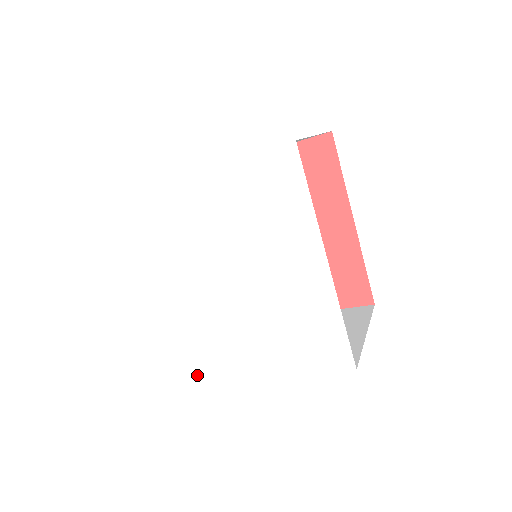
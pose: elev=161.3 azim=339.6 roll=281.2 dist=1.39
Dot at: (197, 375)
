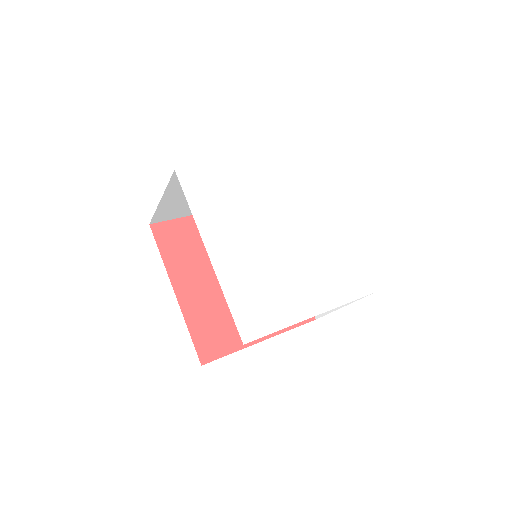
Dot at: (262, 330)
